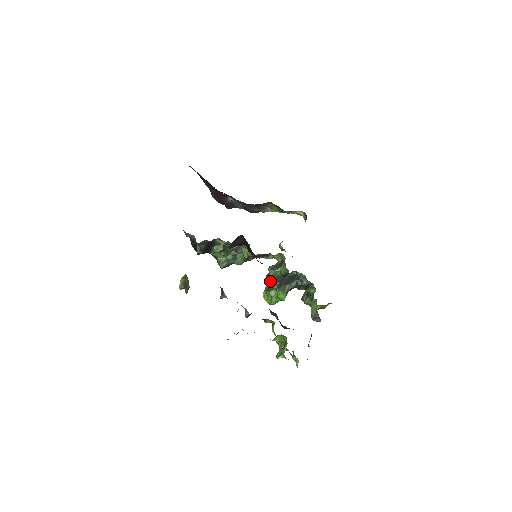
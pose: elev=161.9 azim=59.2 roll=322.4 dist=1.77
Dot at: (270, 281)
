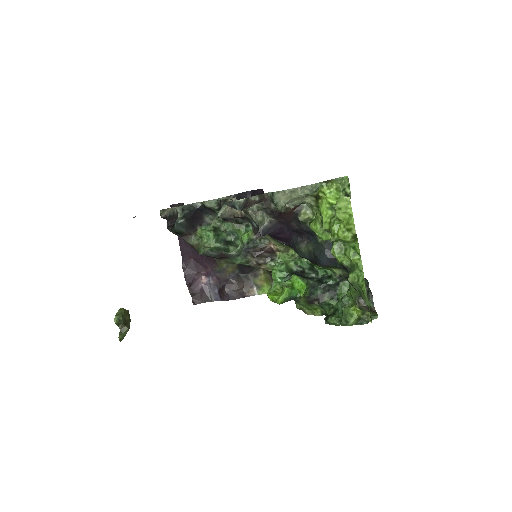
Dot at: (280, 271)
